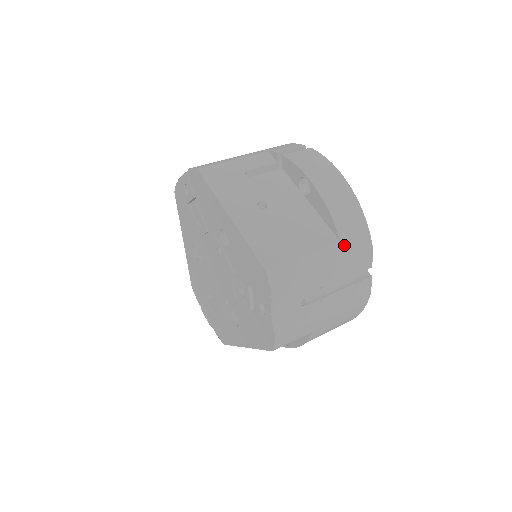
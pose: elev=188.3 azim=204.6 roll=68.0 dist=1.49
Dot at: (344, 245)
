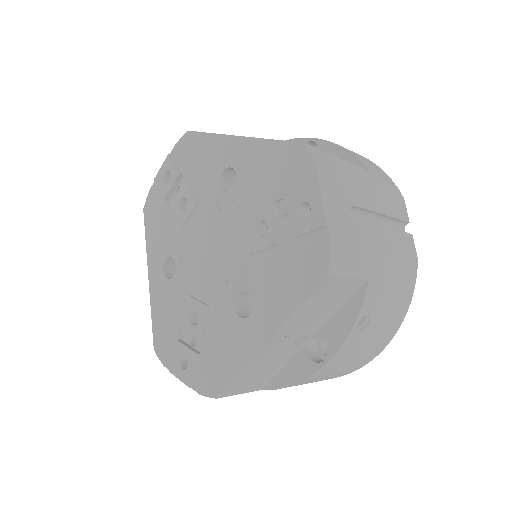
Dot at: (375, 177)
